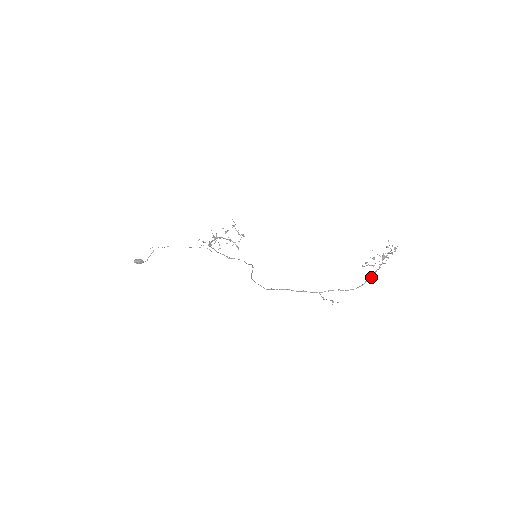
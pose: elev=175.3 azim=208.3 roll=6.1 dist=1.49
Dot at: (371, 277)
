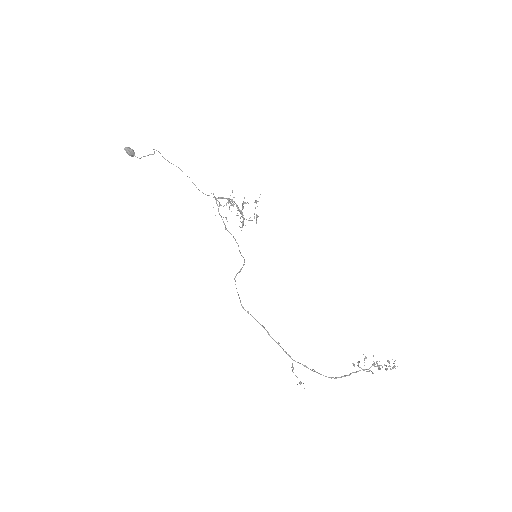
Dot at: (350, 374)
